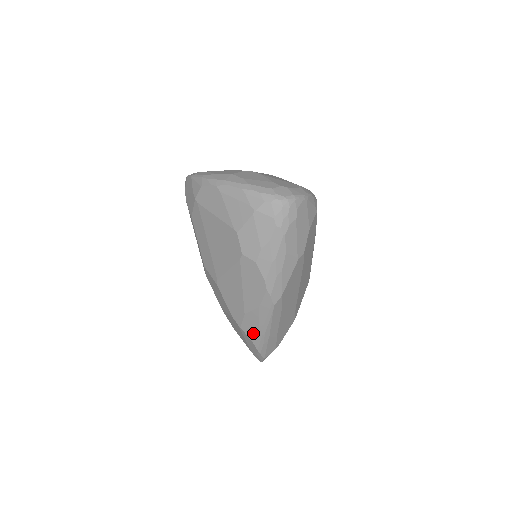
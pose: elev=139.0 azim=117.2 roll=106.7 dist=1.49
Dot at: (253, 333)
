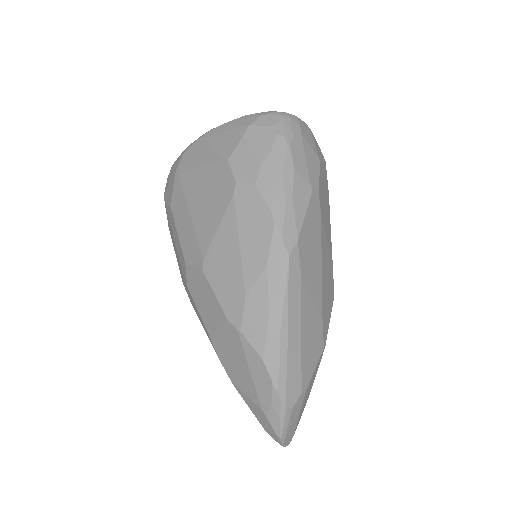
Dot at: (261, 334)
